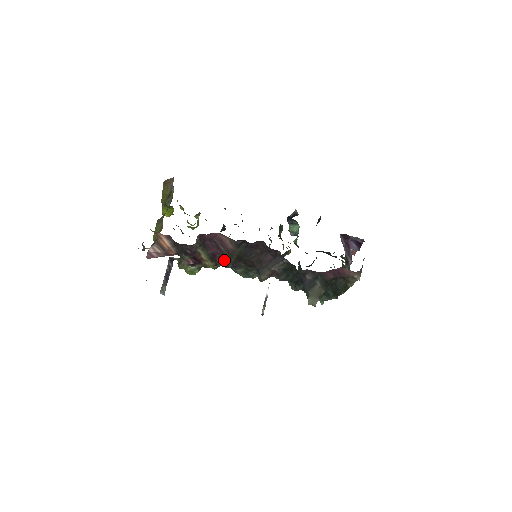
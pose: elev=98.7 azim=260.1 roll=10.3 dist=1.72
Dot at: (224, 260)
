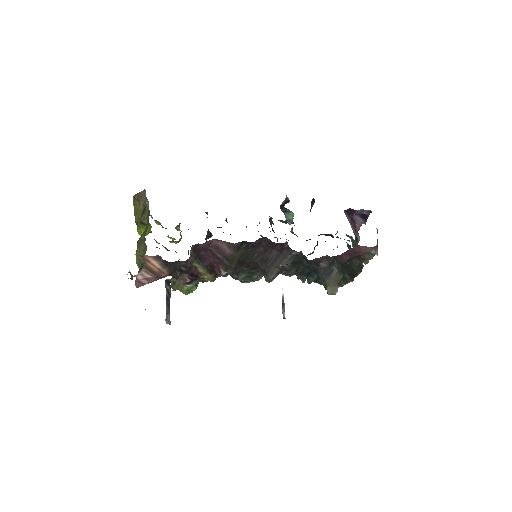
Dot at: (223, 269)
